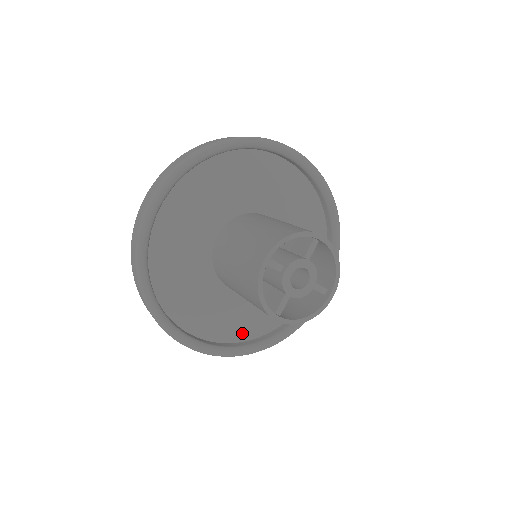
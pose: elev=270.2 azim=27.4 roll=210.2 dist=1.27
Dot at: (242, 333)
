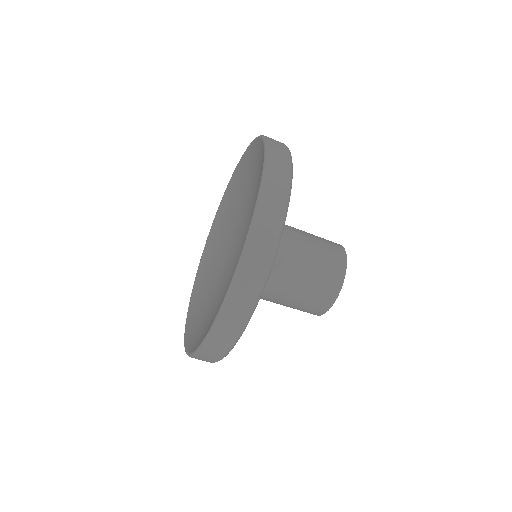
Dot at: occluded
